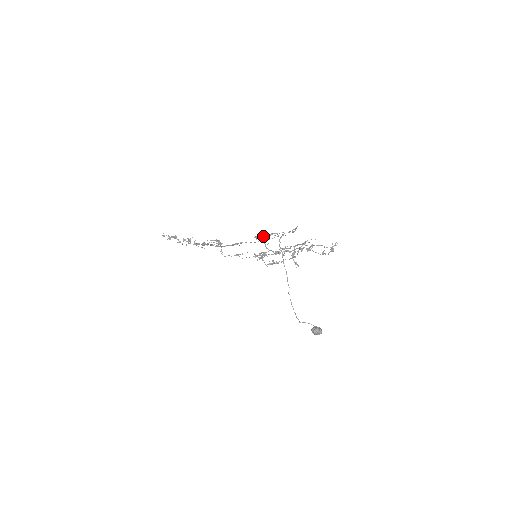
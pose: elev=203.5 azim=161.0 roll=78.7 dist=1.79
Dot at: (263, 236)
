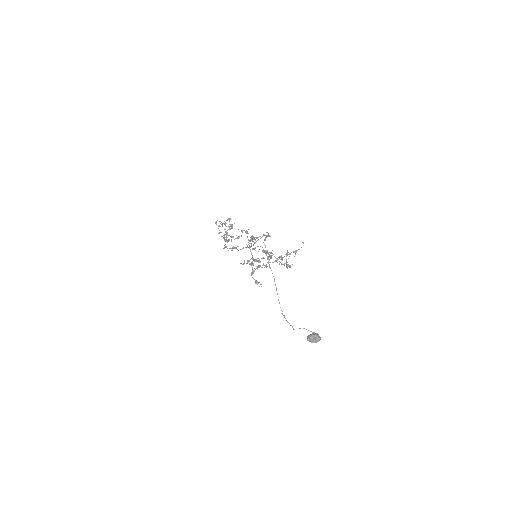
Dot at: (250, 239)
